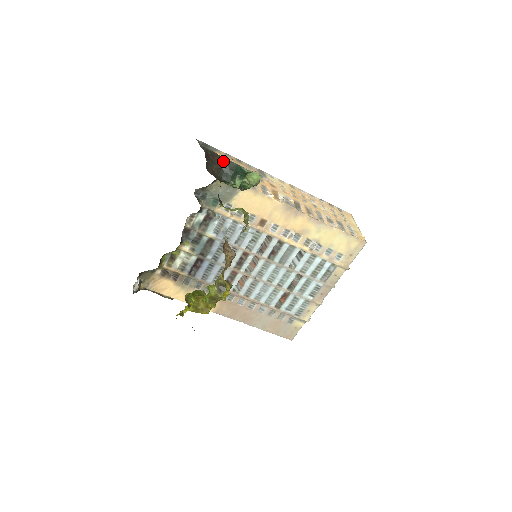
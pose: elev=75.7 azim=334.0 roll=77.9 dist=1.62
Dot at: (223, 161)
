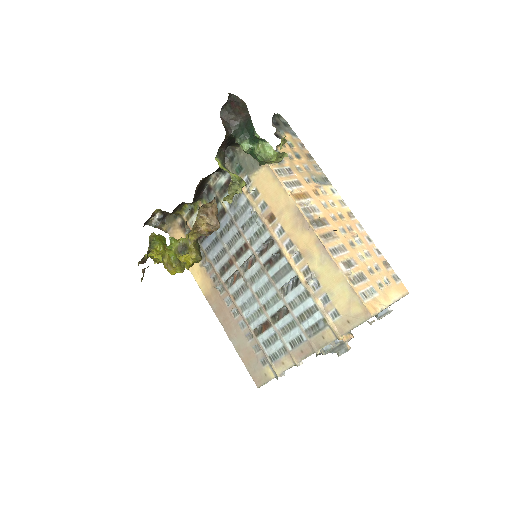
Dot at: (246, 117)
